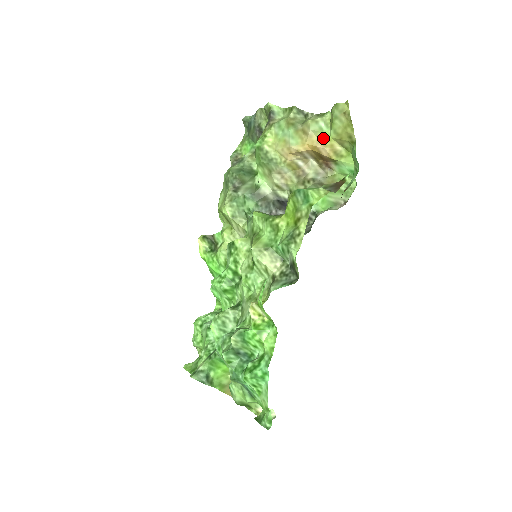
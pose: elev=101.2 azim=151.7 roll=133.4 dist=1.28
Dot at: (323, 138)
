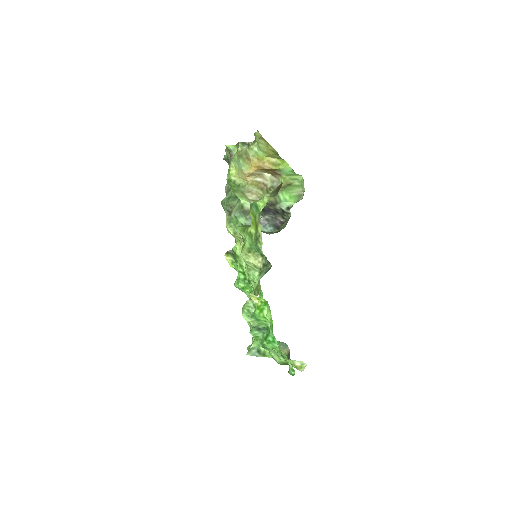
Dot at: (260, 158)
